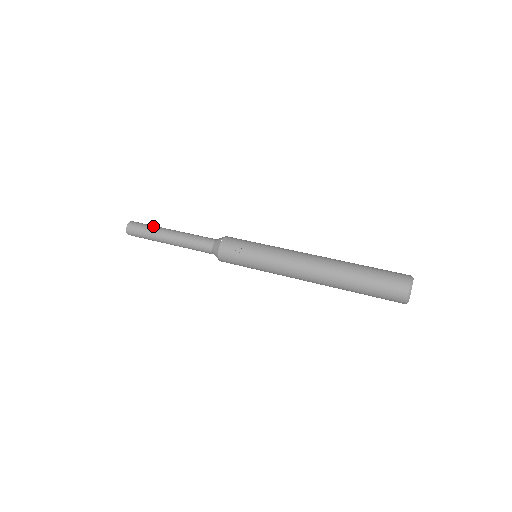
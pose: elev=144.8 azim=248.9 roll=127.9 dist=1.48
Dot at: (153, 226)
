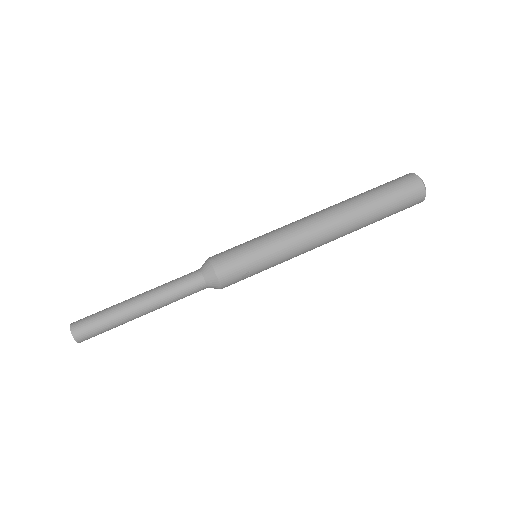
Dot at: (109, 317)
